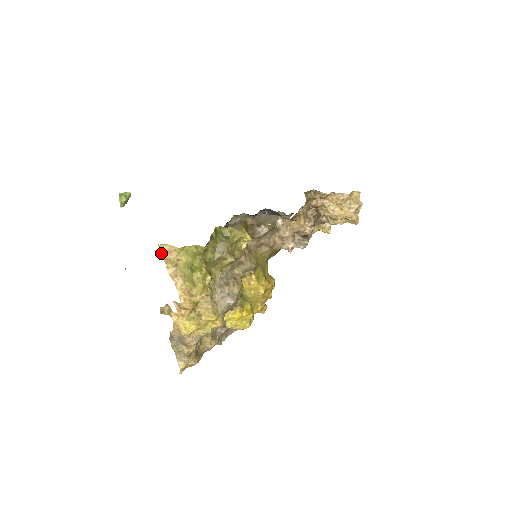
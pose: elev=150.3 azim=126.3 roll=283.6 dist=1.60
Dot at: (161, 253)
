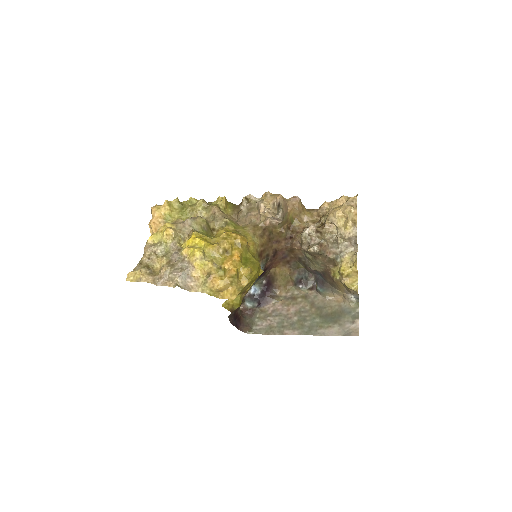
Dot at: occluded
